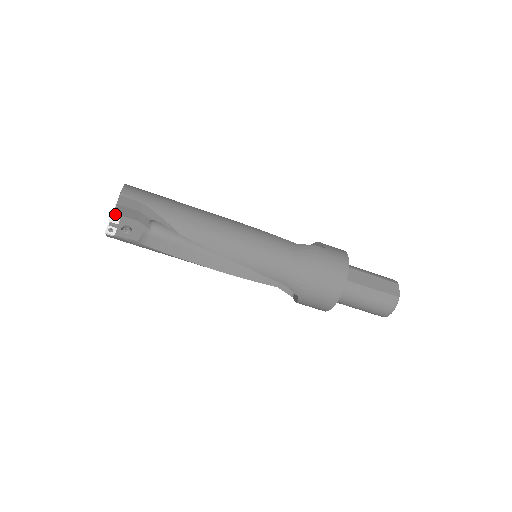
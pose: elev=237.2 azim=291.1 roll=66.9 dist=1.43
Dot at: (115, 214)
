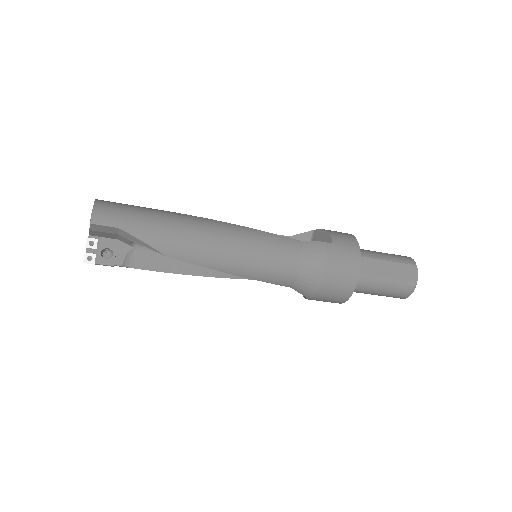
Dot at: (91, 236)
